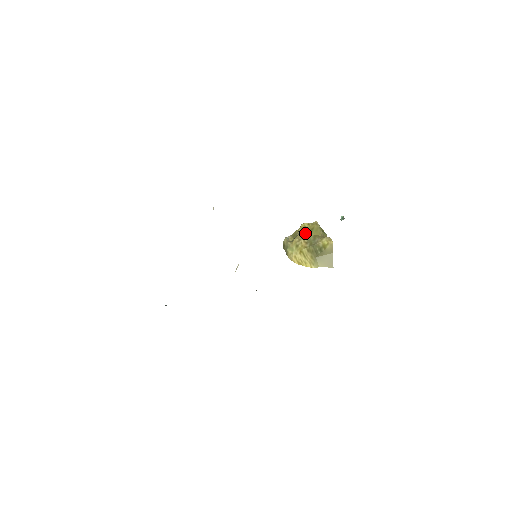
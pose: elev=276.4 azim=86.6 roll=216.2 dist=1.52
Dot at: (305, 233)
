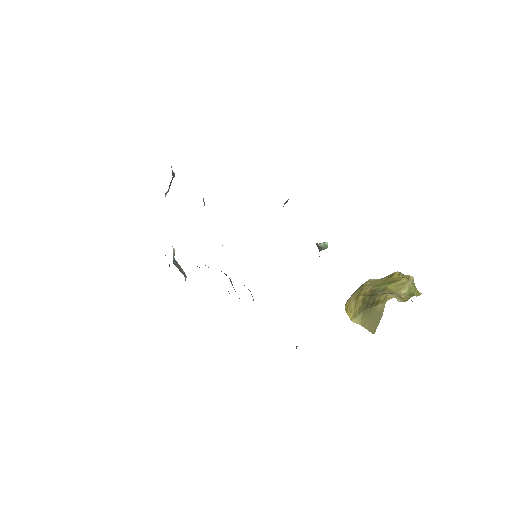
Dot at: (383, 281)
